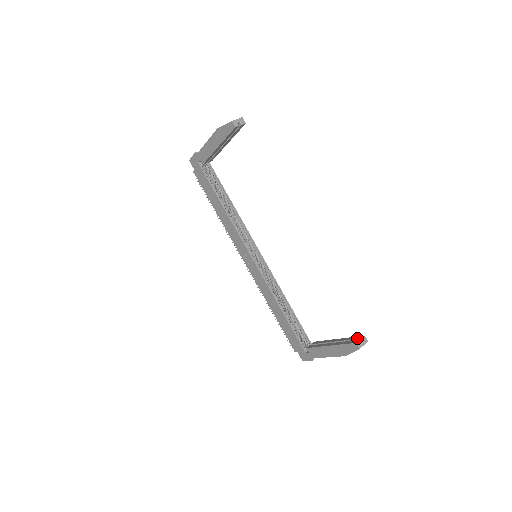
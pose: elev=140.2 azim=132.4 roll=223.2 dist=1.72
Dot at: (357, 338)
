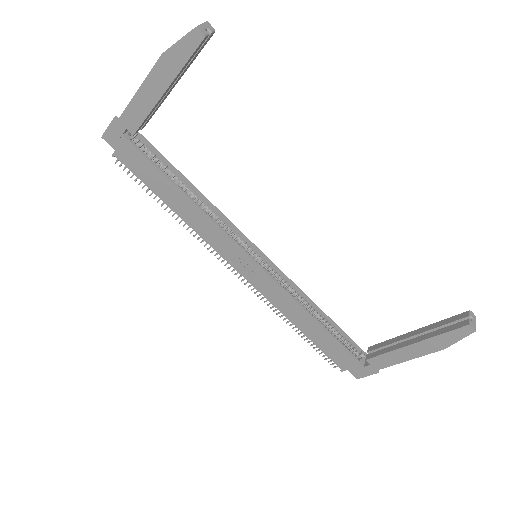
Dot at: (460, 318)
